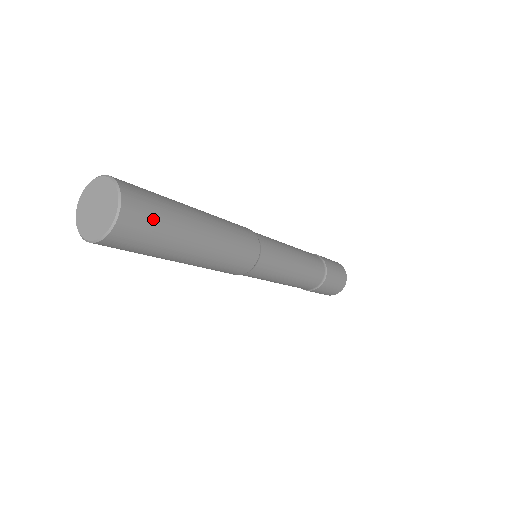
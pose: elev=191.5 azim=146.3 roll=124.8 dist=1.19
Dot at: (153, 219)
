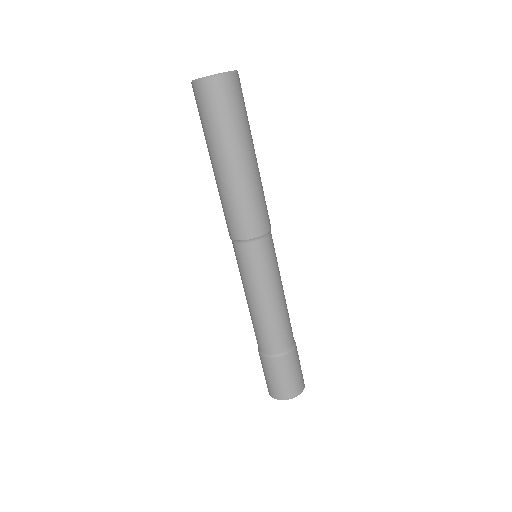
Dot at: (231, 105)
